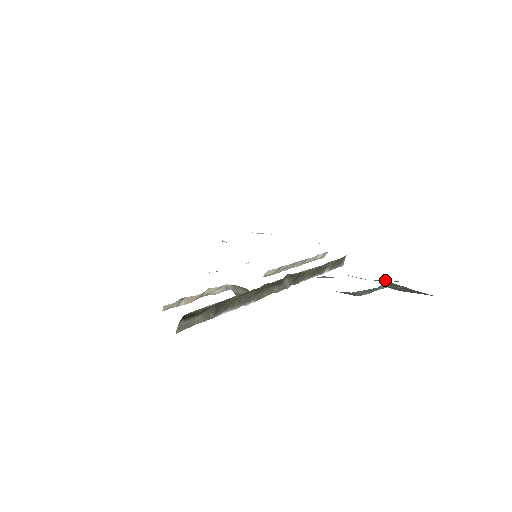
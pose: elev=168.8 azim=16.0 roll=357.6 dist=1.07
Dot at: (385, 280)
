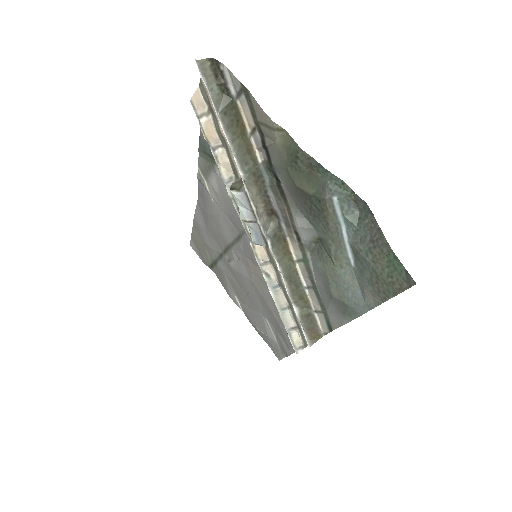
Dot at: (351, 272)
